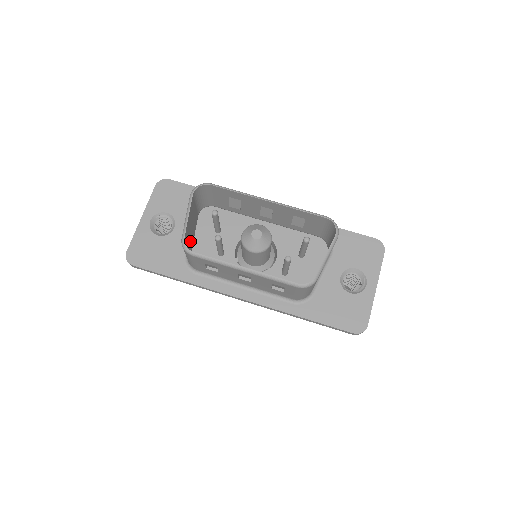
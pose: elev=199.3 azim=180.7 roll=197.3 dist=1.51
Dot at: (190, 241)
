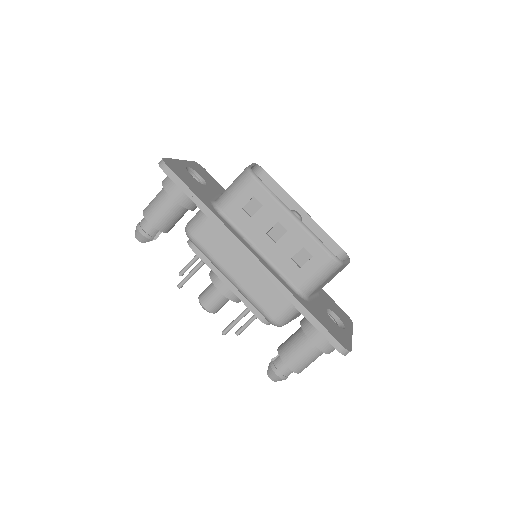
Dot at: occluded
